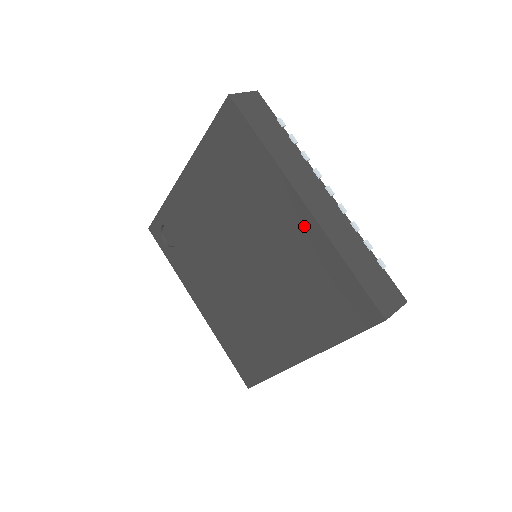
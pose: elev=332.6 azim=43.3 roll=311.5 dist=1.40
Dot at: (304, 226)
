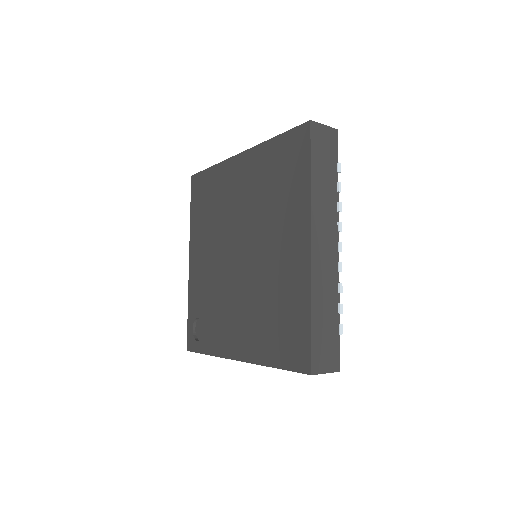
Dot at: (247, 162)
